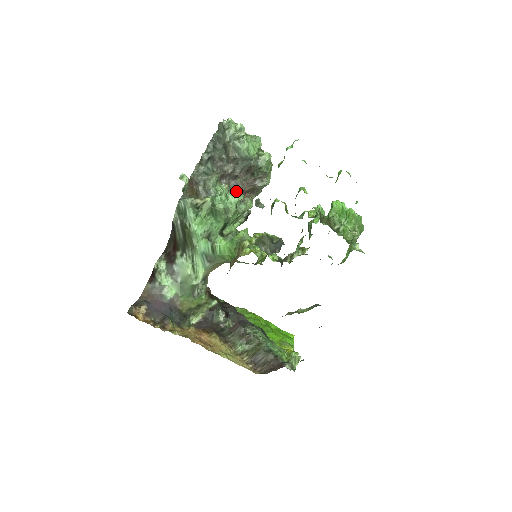
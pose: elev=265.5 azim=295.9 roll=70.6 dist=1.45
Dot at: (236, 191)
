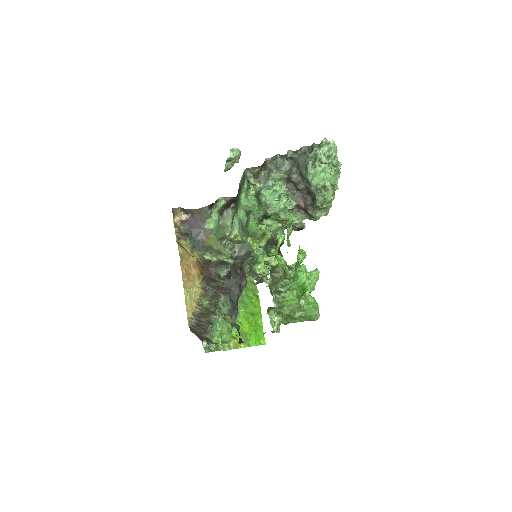
Dot at: (292, 200)
